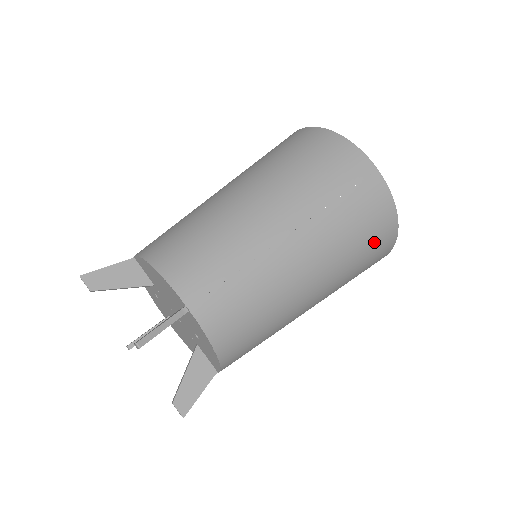
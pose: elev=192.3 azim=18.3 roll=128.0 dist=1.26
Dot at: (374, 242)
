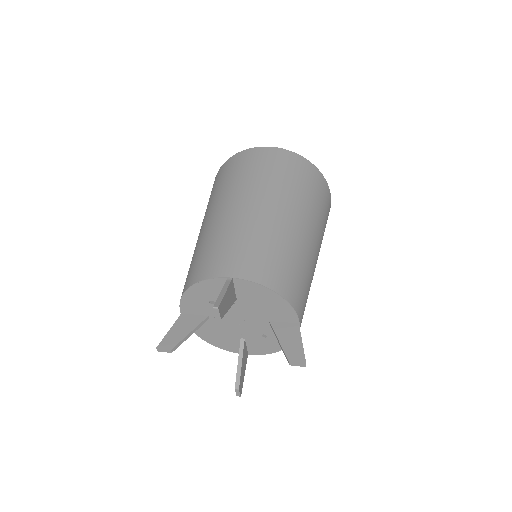
Dot at: occluded
